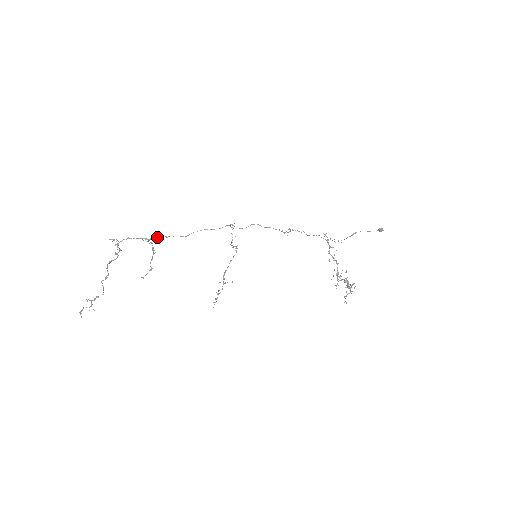
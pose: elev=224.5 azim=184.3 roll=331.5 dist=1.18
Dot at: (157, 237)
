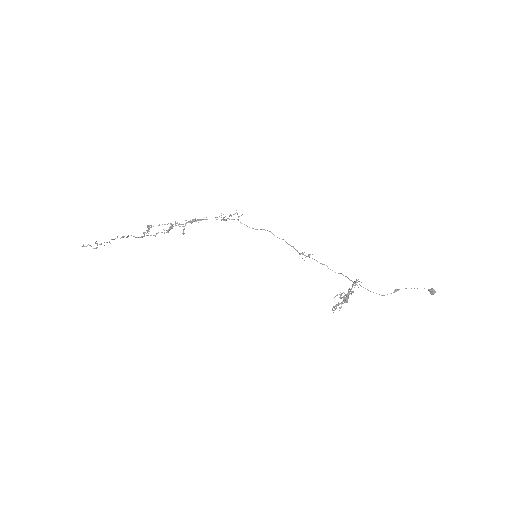
Dot at: (178, 224)
